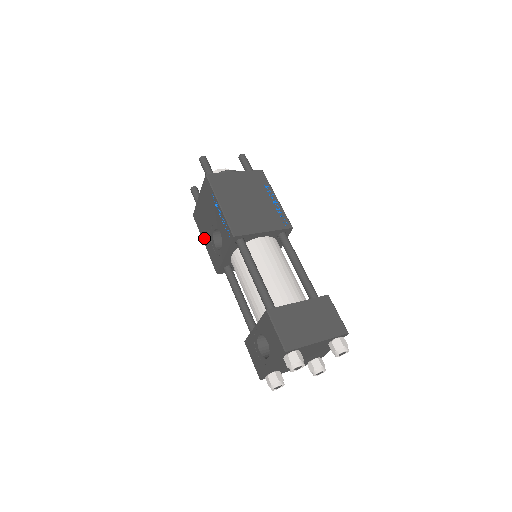
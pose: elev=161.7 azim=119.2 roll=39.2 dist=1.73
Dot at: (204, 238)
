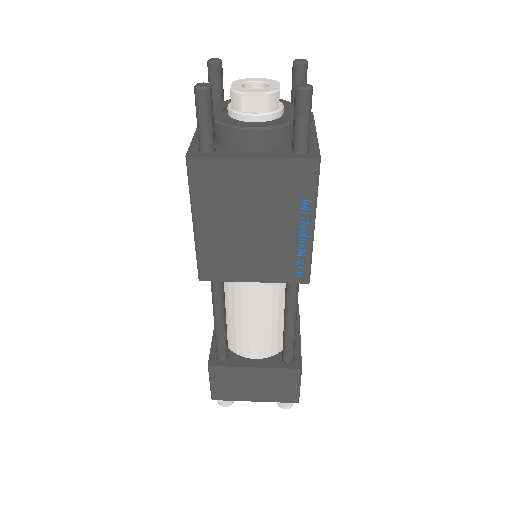
Dot at: occluded
